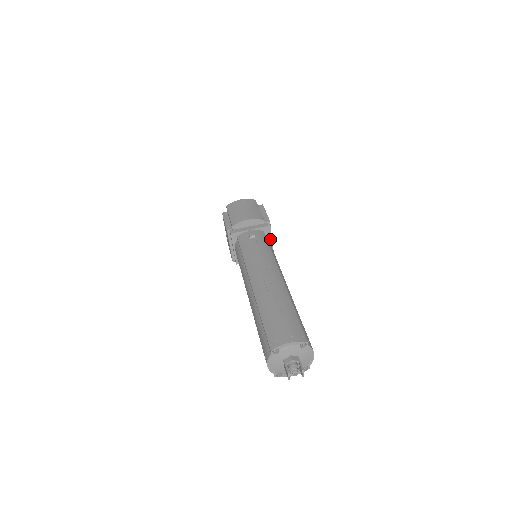
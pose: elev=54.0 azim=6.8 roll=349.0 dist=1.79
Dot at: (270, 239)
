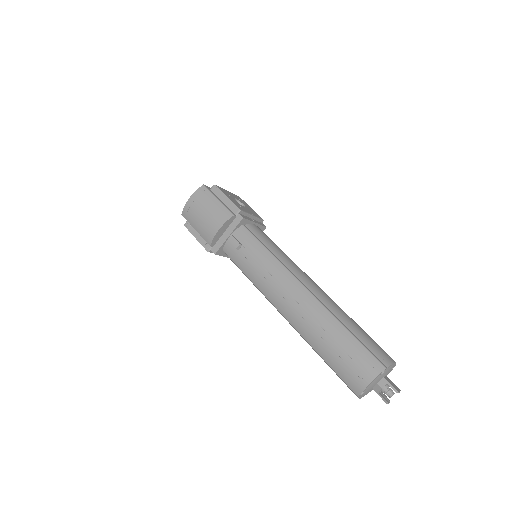
Dot at: (252, 218)
